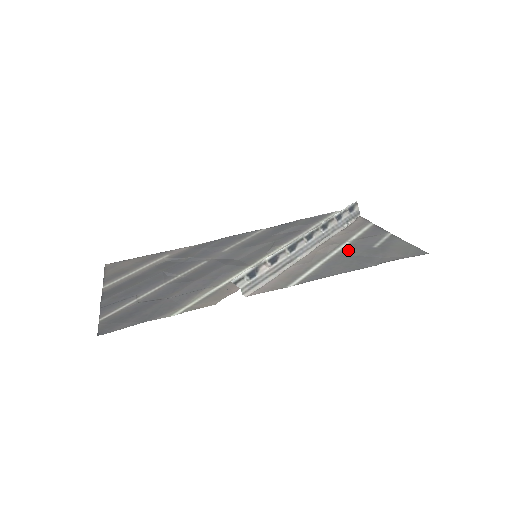
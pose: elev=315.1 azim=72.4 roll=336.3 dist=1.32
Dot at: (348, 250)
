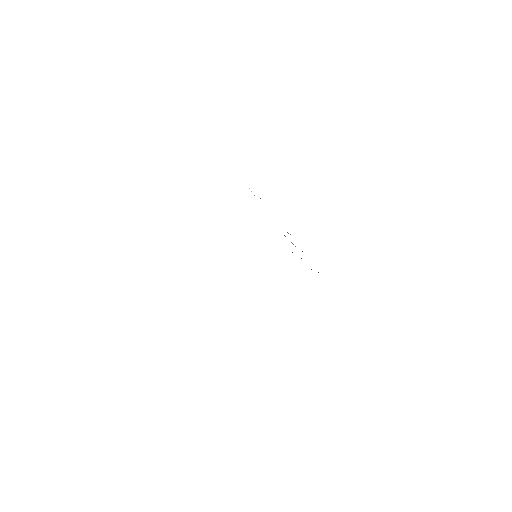
Dot at: occluded
